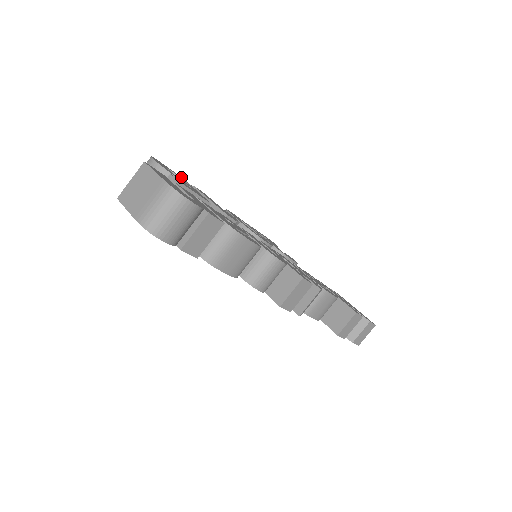
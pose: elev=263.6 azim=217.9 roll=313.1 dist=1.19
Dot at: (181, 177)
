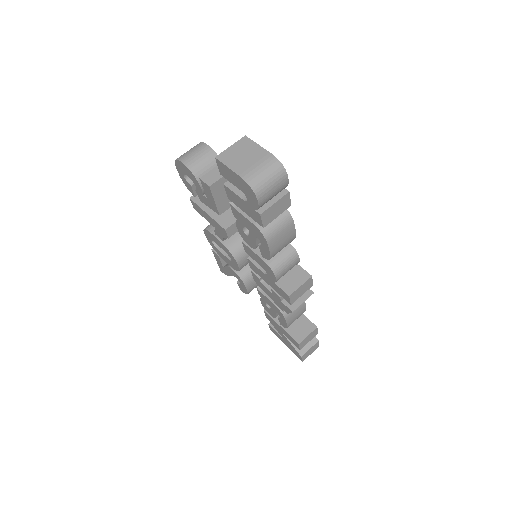
Dot at: occluded
